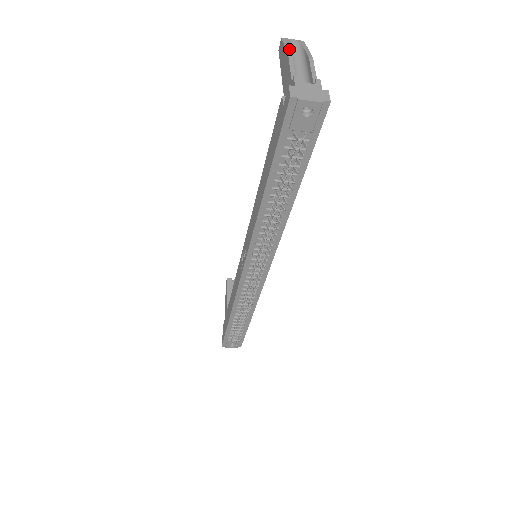
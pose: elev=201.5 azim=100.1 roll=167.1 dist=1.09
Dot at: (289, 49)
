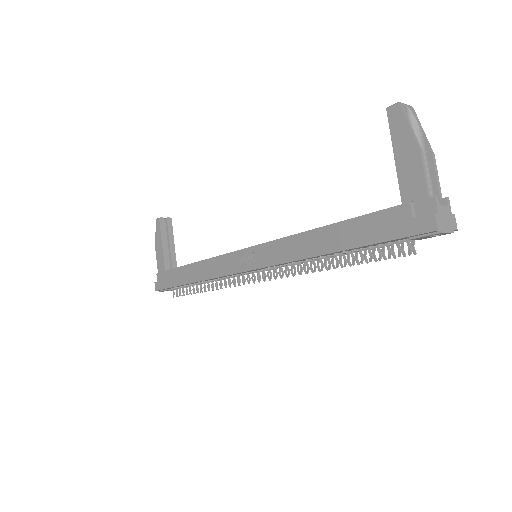
Dot at: occluded
